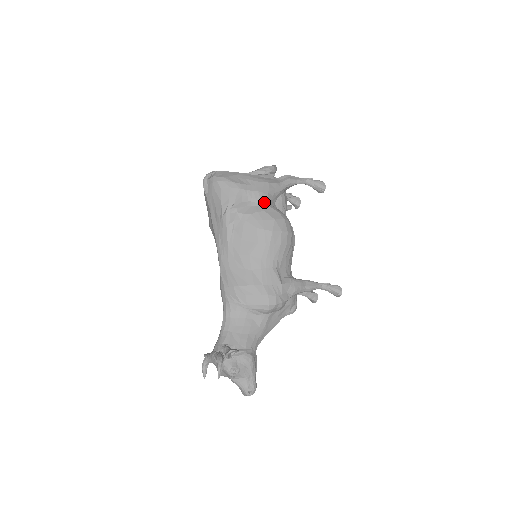
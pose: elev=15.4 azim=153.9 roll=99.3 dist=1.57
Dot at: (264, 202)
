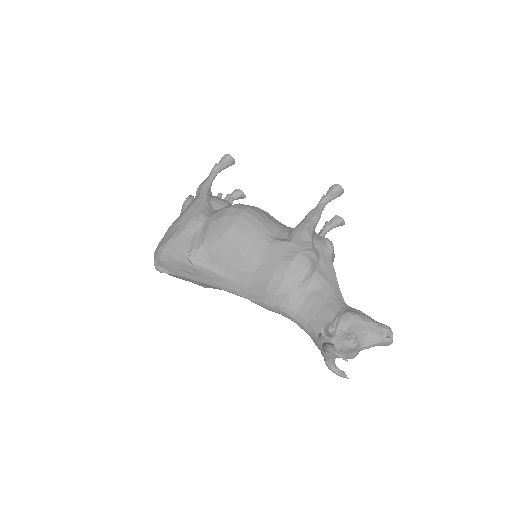
Dot at: (204, 219)
